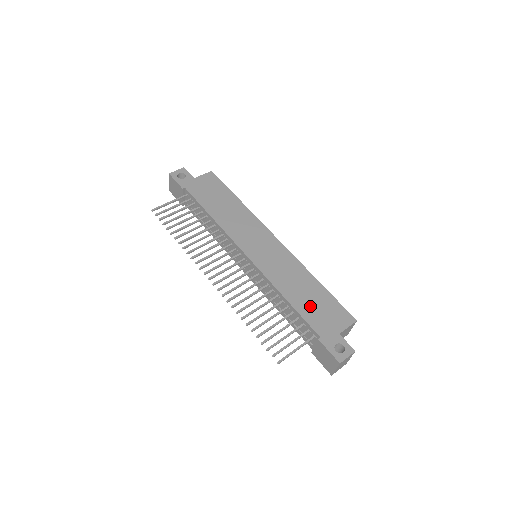
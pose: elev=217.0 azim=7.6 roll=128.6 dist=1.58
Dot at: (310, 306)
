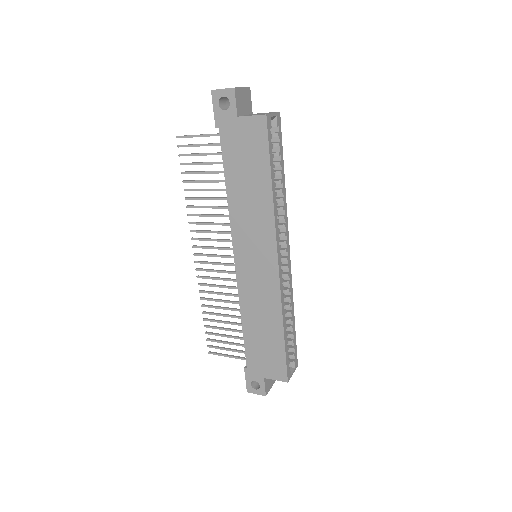
Dot at: (258, 343)
